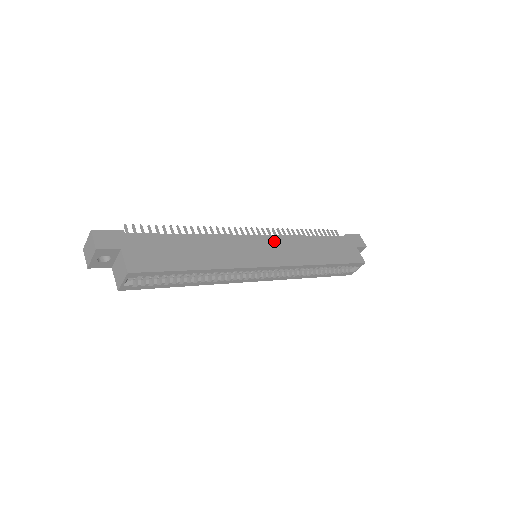
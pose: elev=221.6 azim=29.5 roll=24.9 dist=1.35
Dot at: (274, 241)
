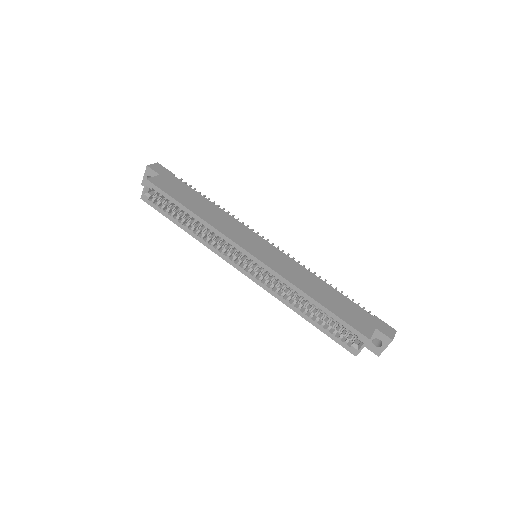
Dot at: (279, 254)
